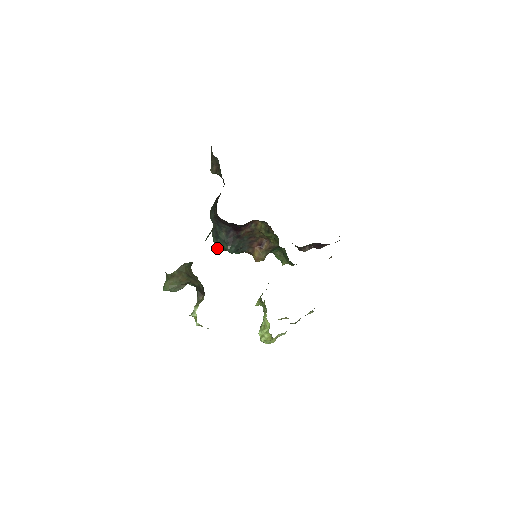
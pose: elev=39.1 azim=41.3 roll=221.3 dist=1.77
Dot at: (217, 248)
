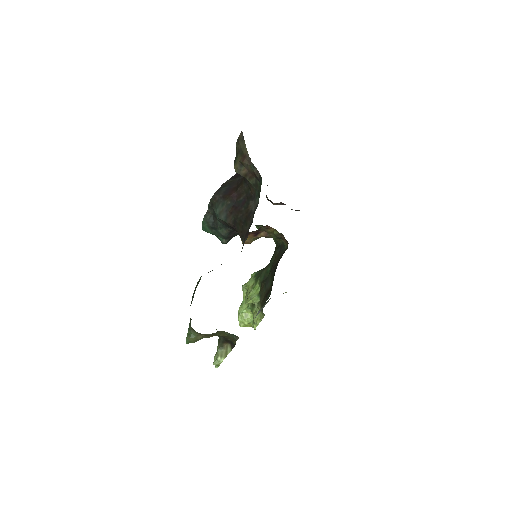
Dot at: (205, 231)
